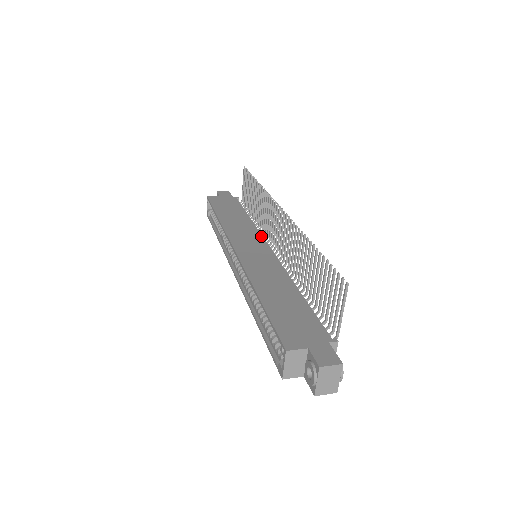
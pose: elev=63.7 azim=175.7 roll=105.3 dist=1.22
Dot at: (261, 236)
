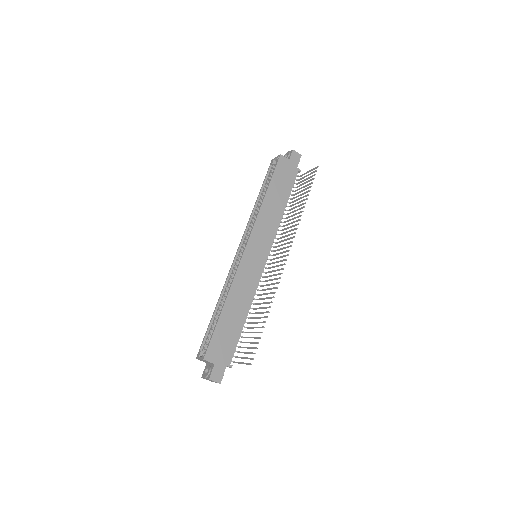
Dot at: (273, 241)
